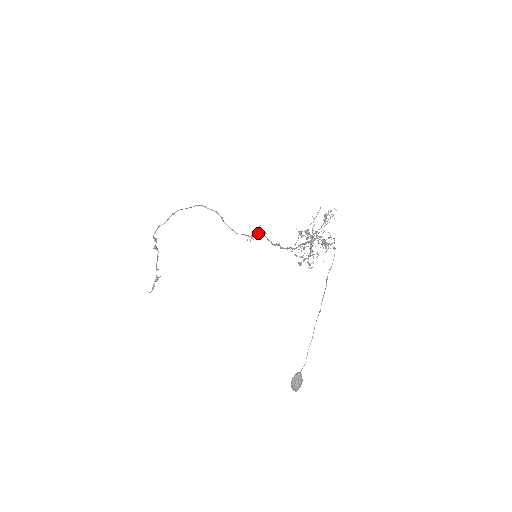
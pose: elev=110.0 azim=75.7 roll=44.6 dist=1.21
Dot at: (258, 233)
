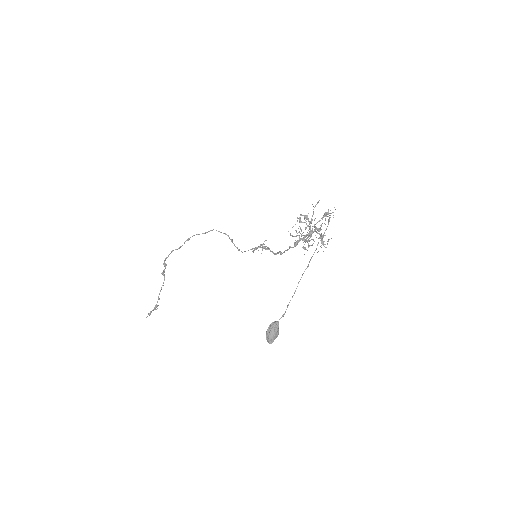
Dot at: (262, 247)
